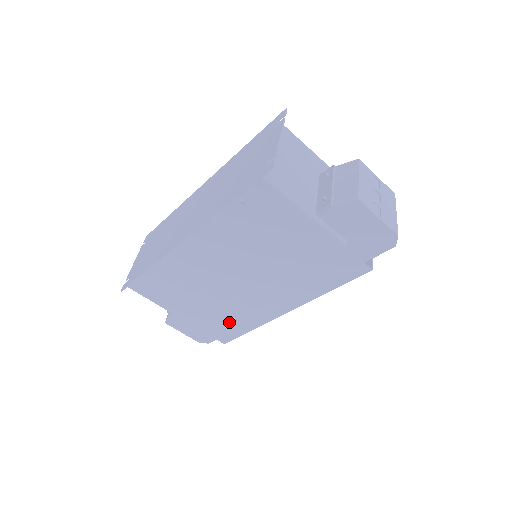
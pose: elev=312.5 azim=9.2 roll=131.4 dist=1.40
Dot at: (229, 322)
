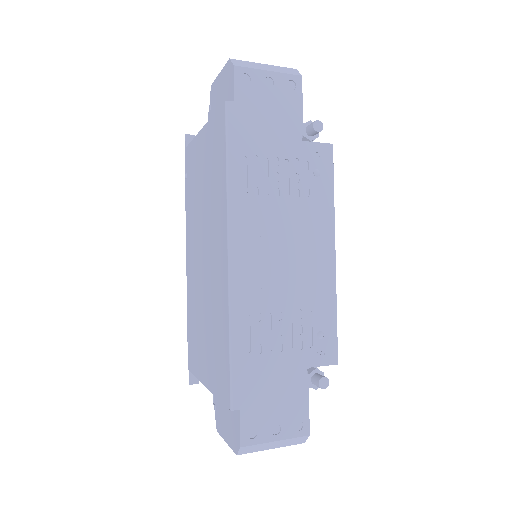
Dot at: (219, 344)
